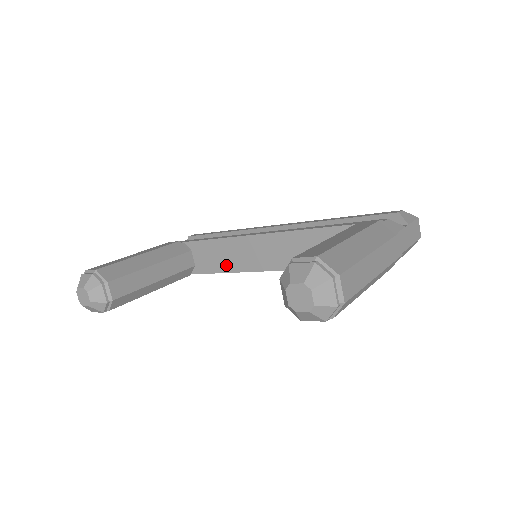
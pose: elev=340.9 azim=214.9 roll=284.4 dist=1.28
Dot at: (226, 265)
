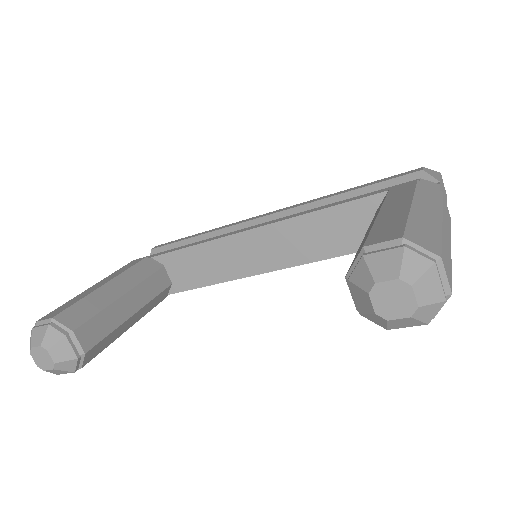
Dot at: (214, 275)
